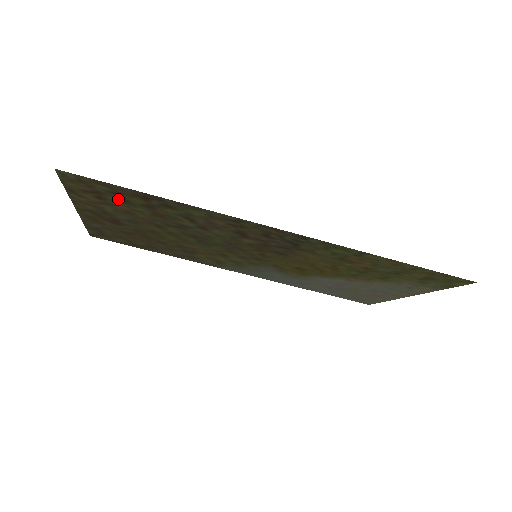
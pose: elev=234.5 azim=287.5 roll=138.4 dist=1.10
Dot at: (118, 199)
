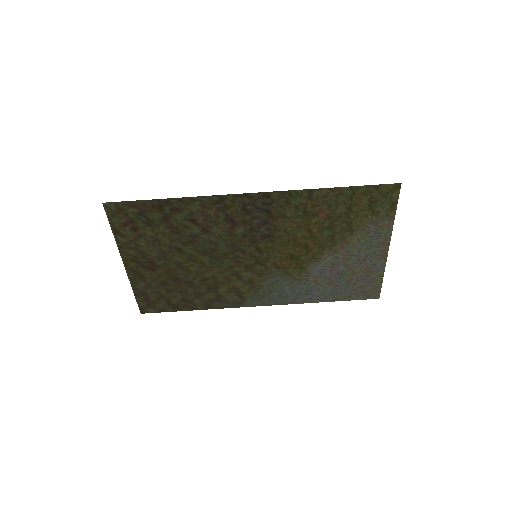
Dot at: (145, 222)
